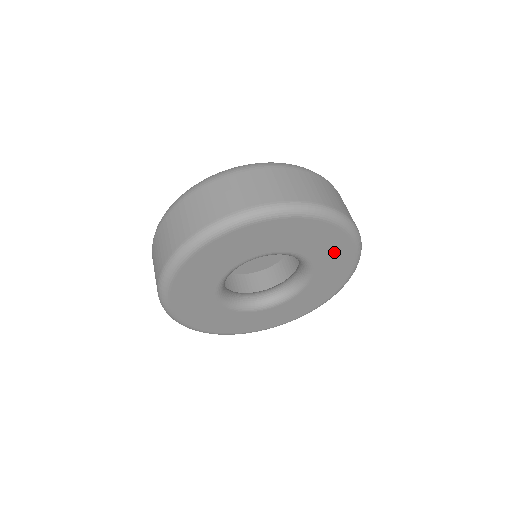
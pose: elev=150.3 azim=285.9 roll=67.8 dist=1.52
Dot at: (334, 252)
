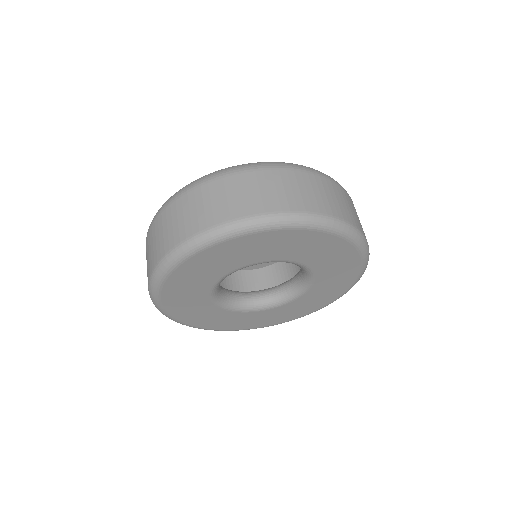
Dot at: (327, 292)
